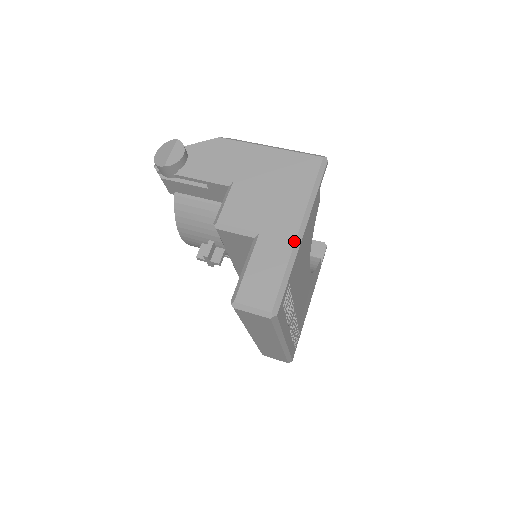
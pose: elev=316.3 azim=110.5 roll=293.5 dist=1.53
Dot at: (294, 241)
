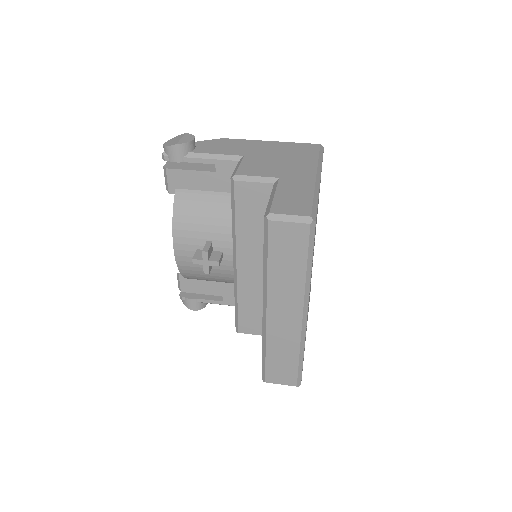
Dot at: (314, 180)
